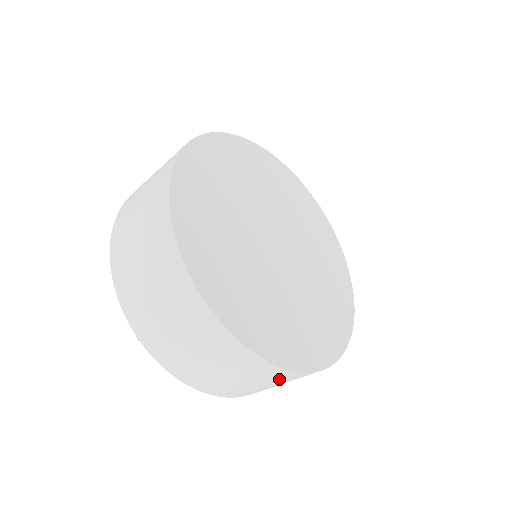
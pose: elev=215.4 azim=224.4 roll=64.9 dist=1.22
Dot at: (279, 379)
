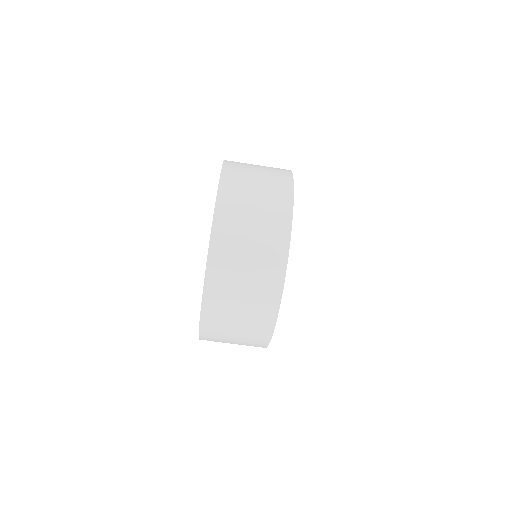
Dot at: (271, 237)
